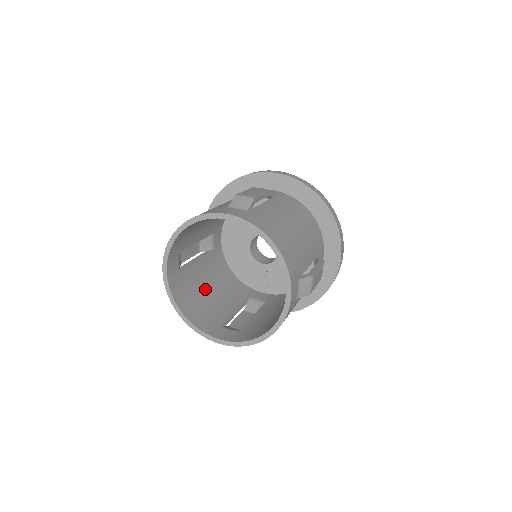
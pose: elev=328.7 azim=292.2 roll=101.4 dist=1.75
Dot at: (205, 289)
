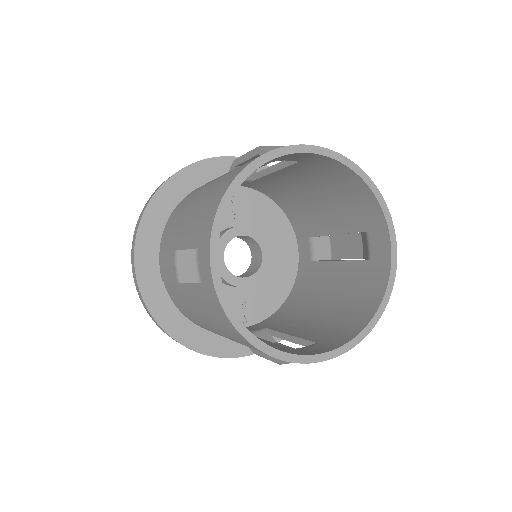
Dot at: occluded
